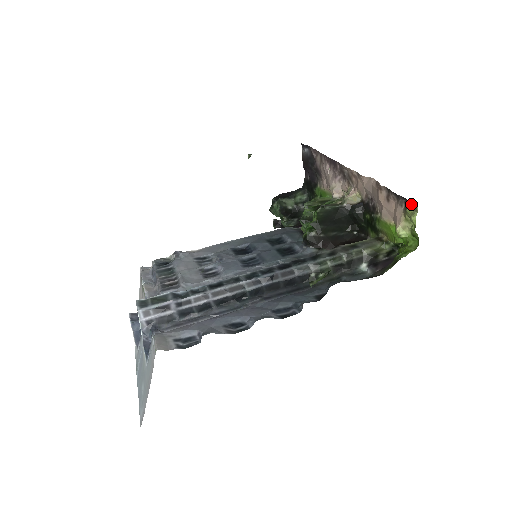
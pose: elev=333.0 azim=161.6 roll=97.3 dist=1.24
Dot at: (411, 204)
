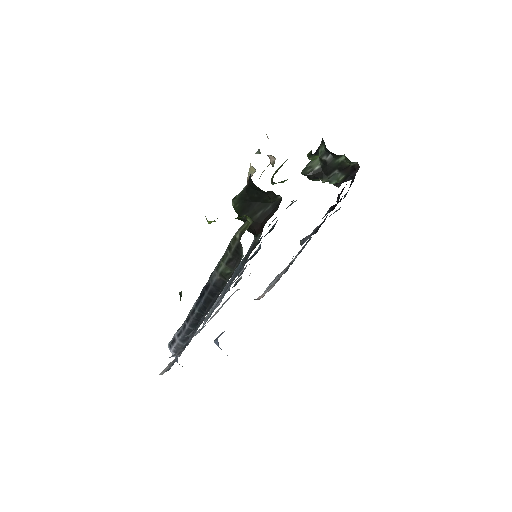
Dot at: occluded
